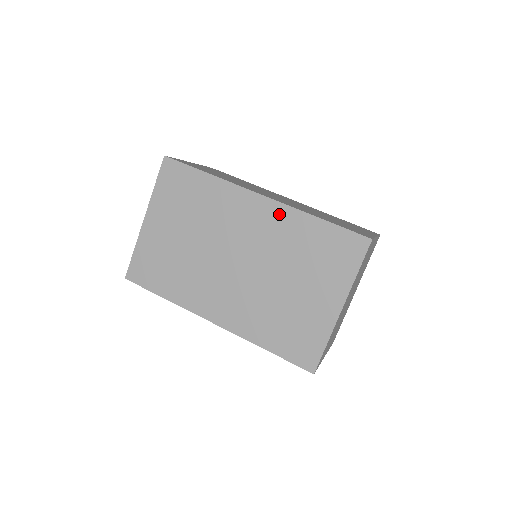
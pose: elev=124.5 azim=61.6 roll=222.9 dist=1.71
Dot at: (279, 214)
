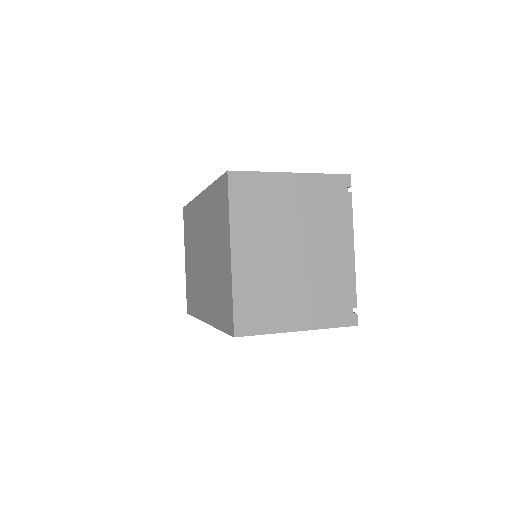
Dot at: (205, 200)
